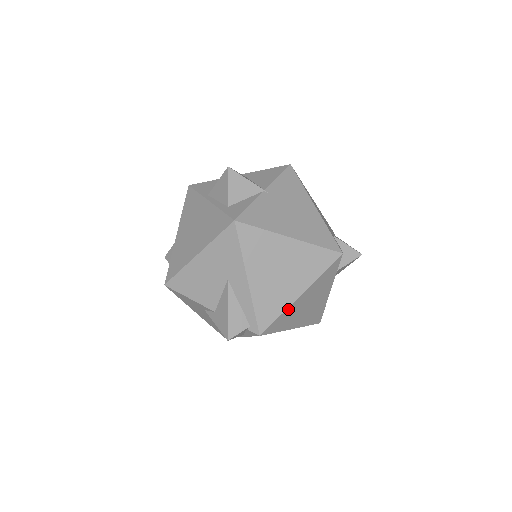
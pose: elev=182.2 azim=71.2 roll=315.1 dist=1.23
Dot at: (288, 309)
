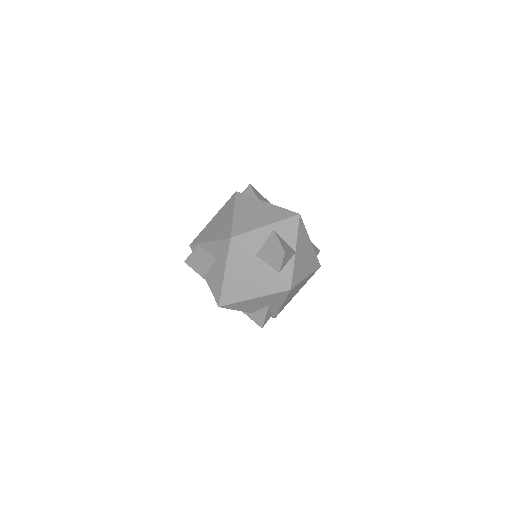
Dot at: occluded
